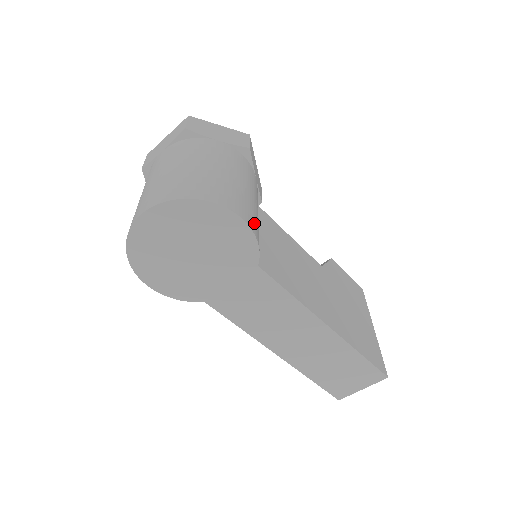
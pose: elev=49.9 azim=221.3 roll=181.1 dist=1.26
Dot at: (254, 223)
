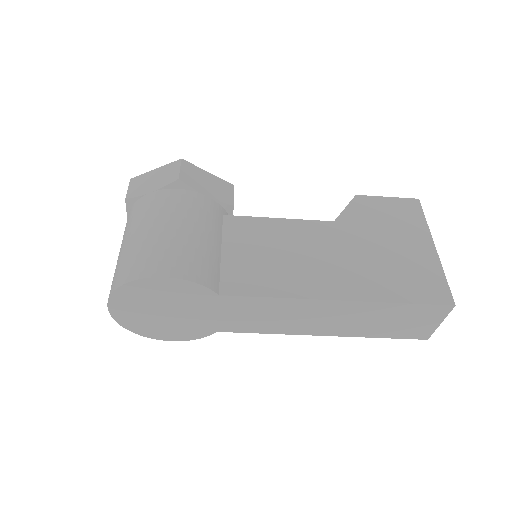
Dot at: (189, 265)
